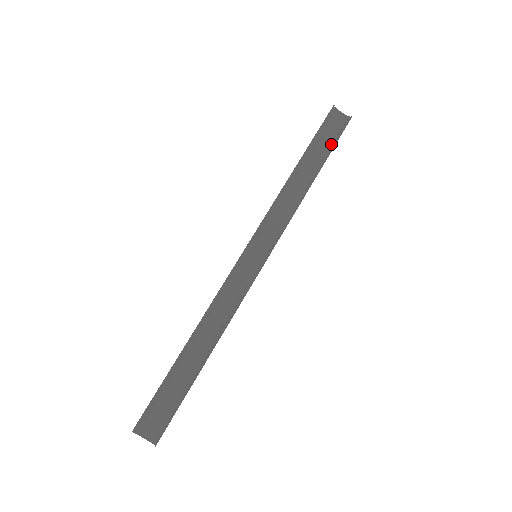
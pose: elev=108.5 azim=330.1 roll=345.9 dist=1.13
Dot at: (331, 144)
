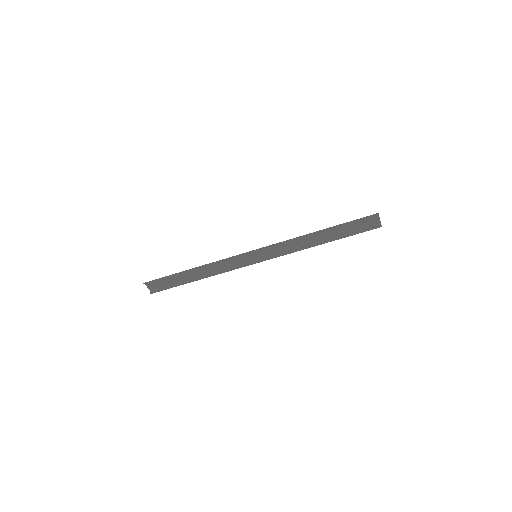
Dot at: (353, 231)
